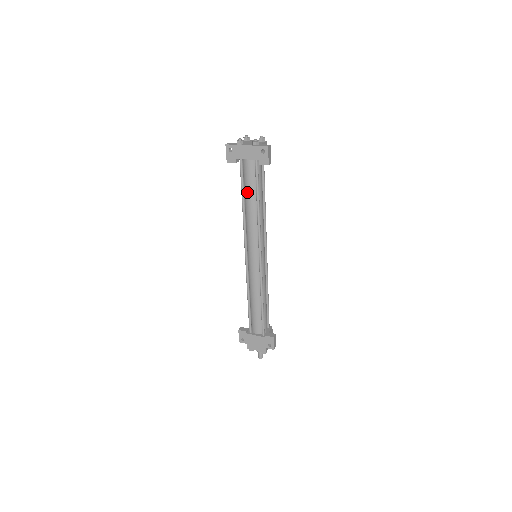
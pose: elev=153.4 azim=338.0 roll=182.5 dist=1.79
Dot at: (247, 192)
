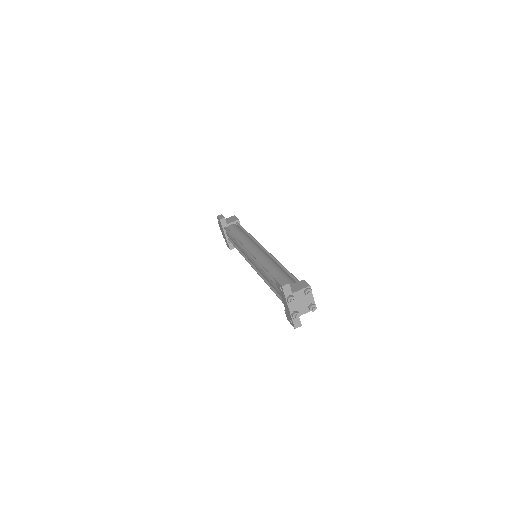
Dot at: (272, 283)
